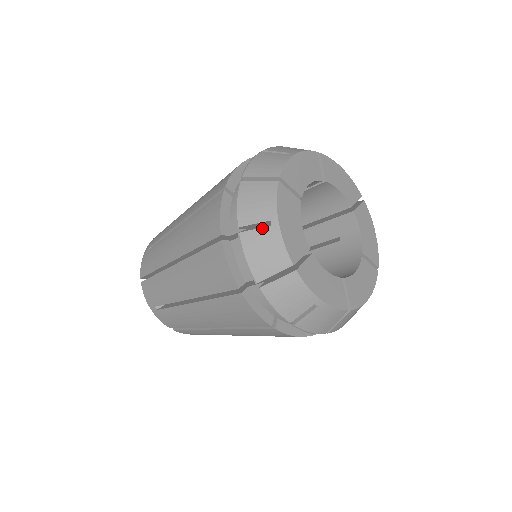
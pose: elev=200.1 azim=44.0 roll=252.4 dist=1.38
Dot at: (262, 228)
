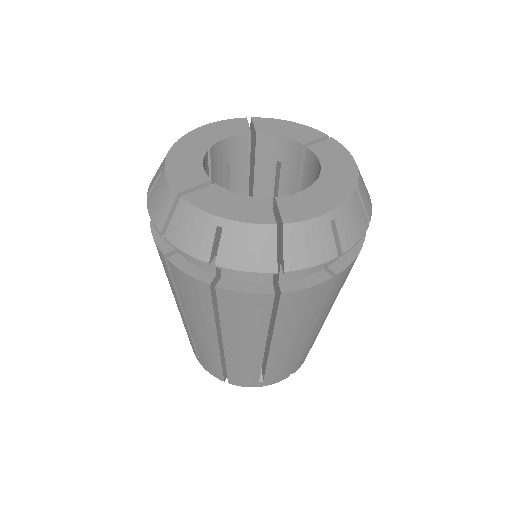
Dot at: (157, 182)
